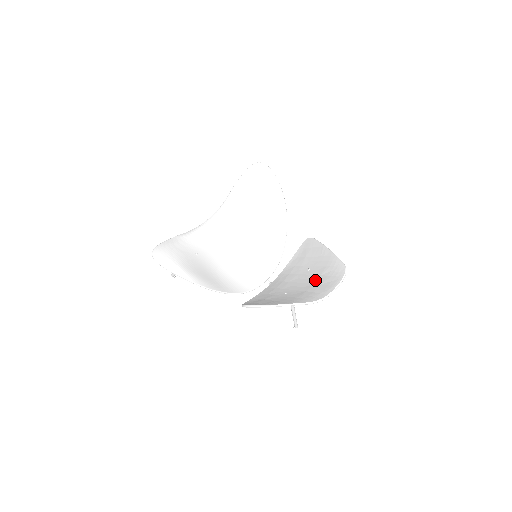
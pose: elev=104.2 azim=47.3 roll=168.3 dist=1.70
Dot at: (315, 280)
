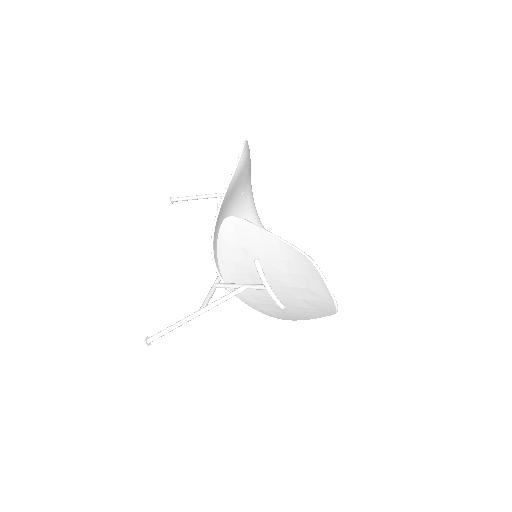
Dot at: occluded
